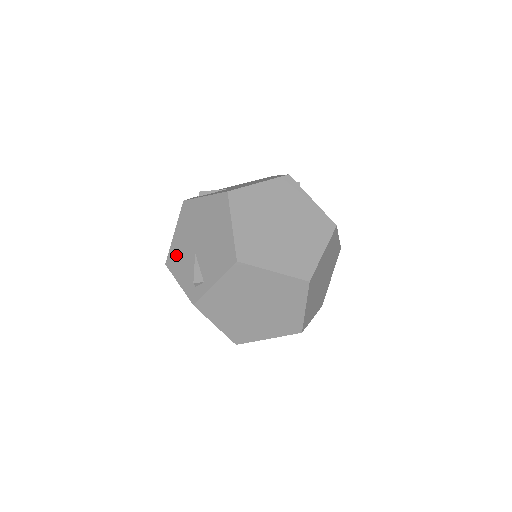
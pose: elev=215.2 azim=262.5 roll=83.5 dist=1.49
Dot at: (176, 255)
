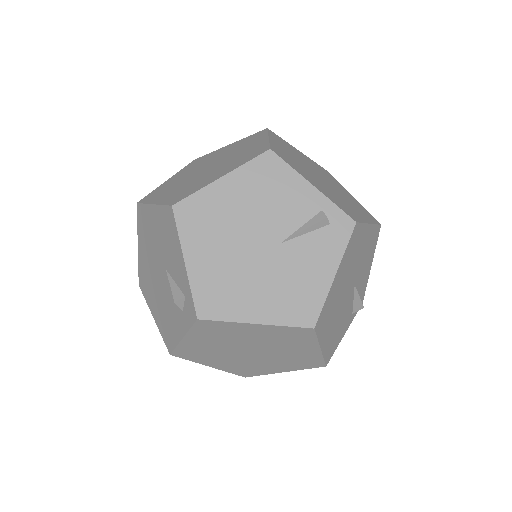
Dot at: occluded
